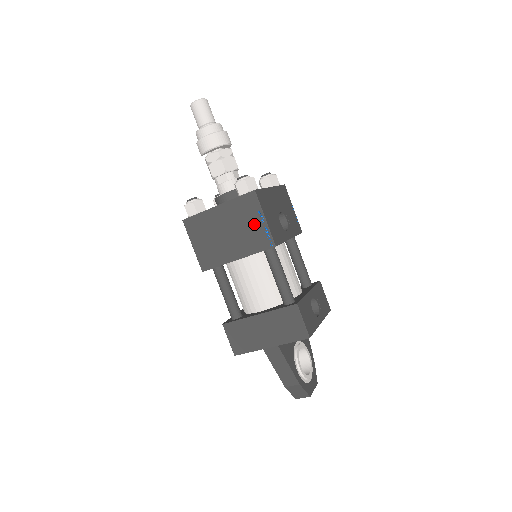
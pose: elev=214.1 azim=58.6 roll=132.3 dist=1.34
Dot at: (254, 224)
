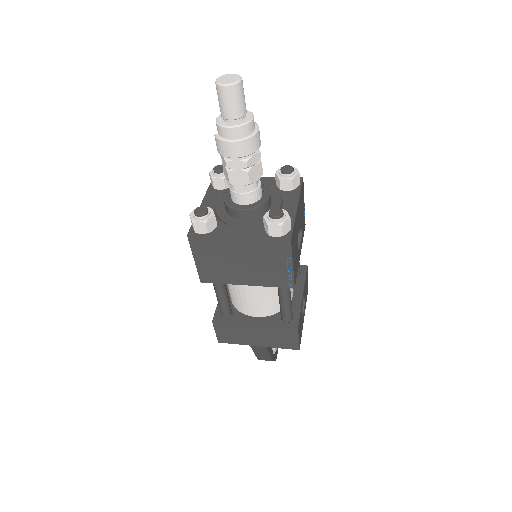
Dot at: (278, 266)
